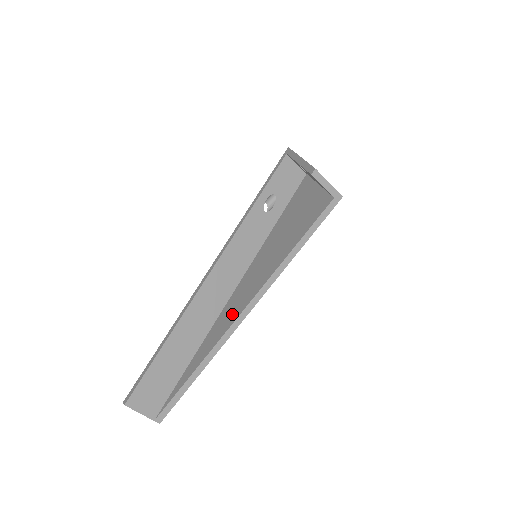
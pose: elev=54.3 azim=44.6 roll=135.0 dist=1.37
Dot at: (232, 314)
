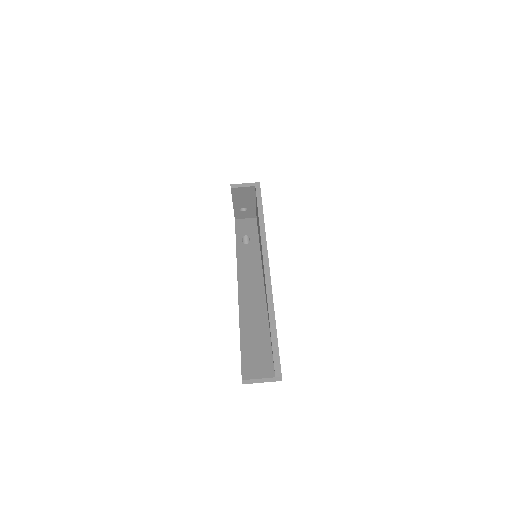
Dot at: occluded
